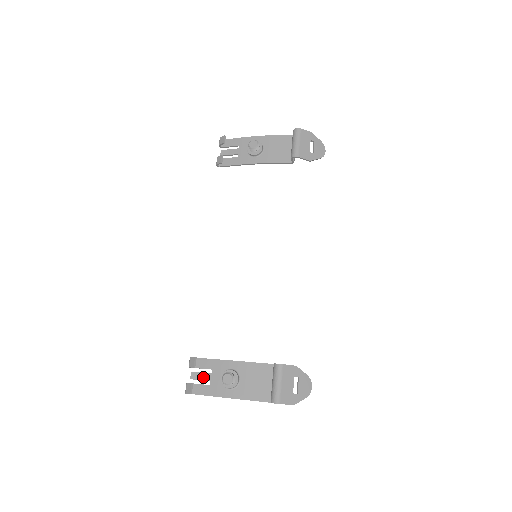
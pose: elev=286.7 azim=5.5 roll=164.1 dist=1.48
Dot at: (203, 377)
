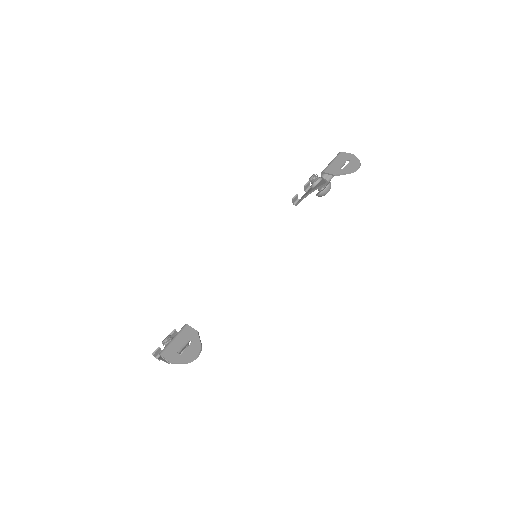
Dot at: occluded
